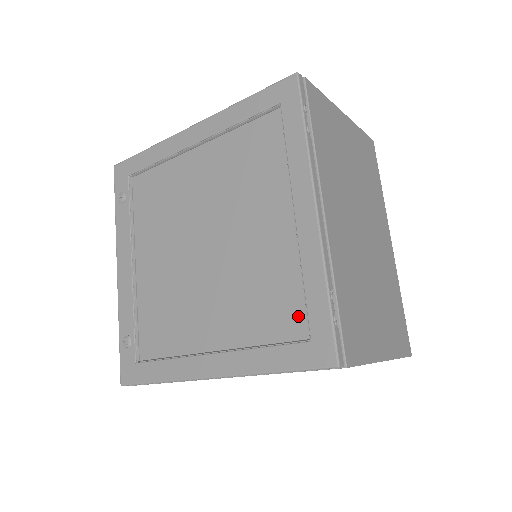
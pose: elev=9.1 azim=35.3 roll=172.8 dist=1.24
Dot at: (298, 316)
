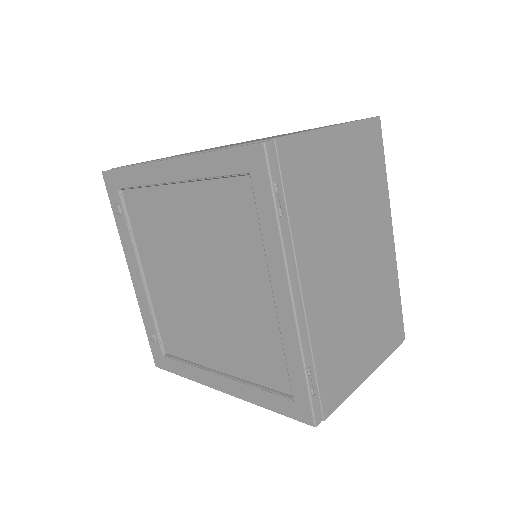
Dot at: (283, 376)
